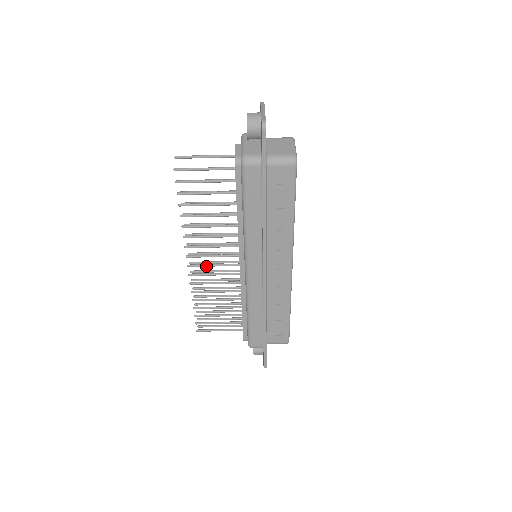
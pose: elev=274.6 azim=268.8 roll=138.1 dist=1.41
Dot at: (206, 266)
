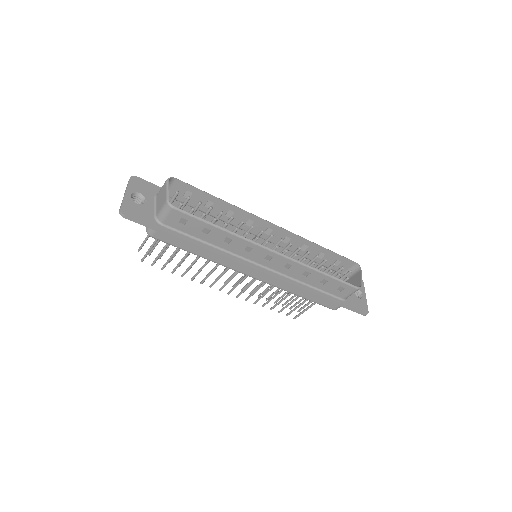
Dot at: occluded
